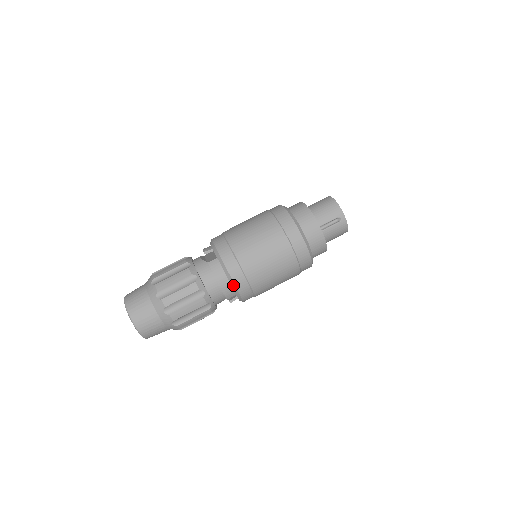
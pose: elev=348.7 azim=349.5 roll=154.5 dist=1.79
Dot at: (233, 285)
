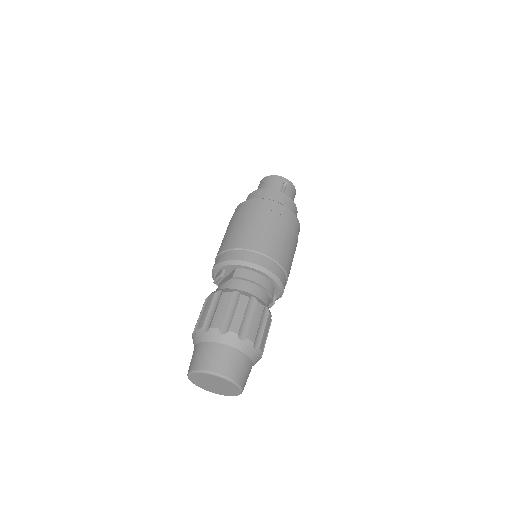
Dot at: (269, 274)
